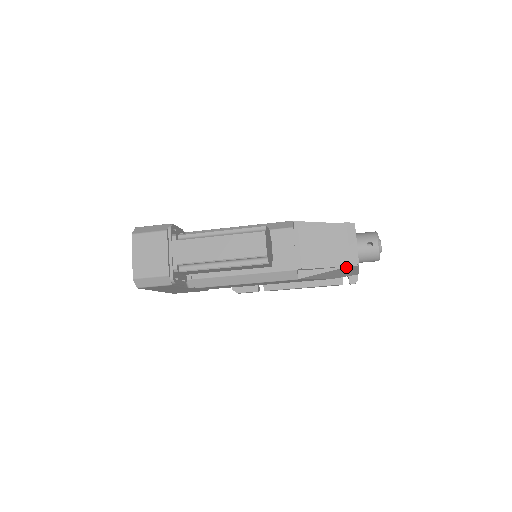
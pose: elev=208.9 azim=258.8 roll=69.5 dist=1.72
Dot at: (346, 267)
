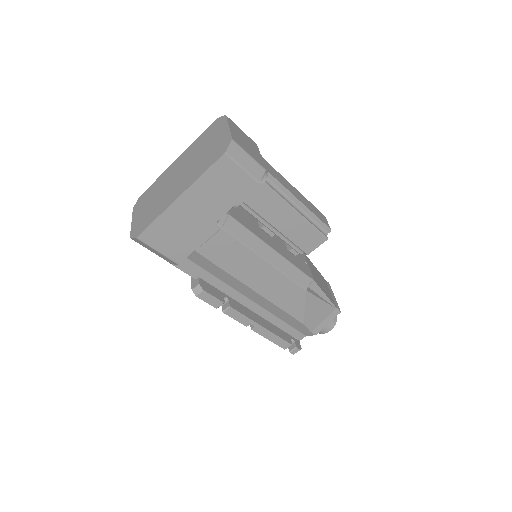
Dot at: (333, 307)
